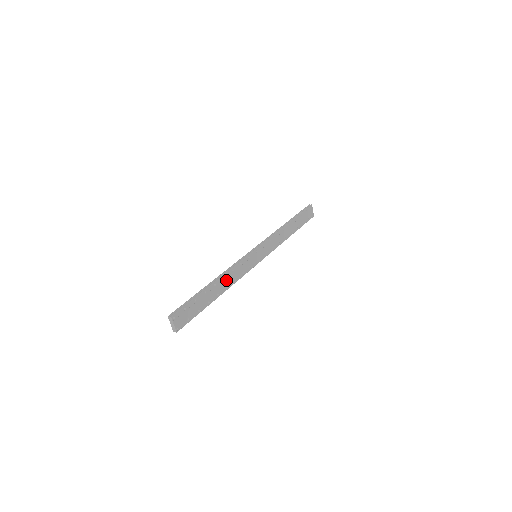
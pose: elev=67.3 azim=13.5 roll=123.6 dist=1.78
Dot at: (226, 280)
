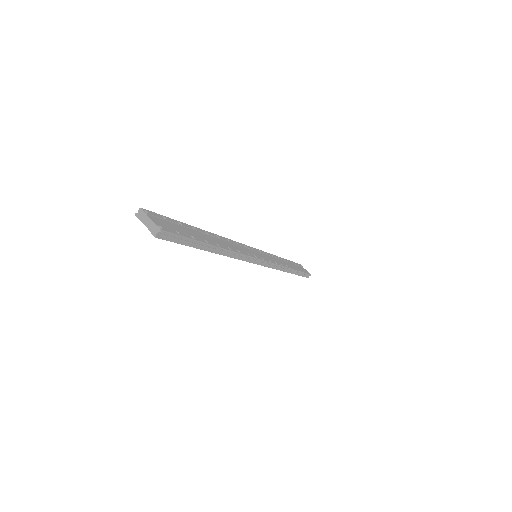
Dot at: (222, 242)
